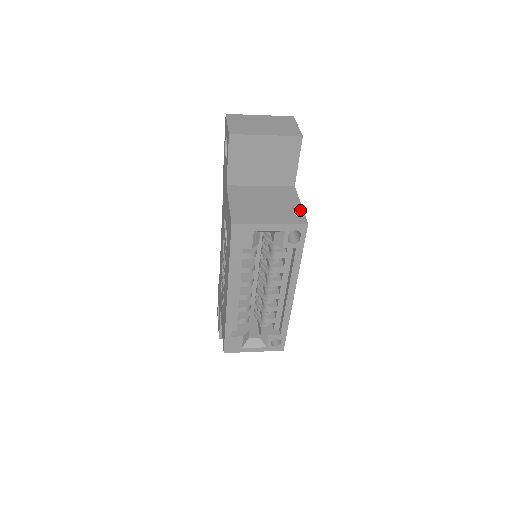
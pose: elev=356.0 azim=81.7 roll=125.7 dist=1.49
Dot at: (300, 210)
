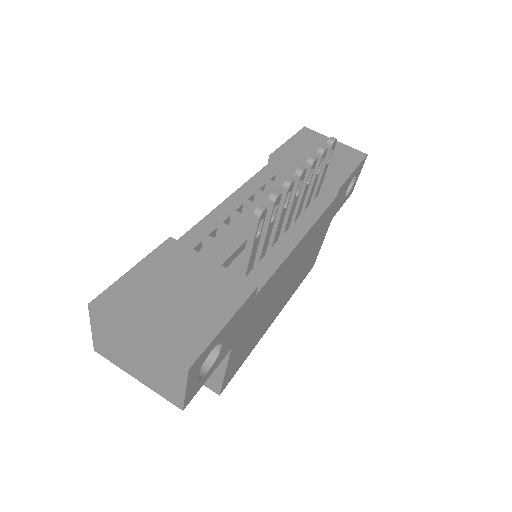
Dot at: (219, 379)
